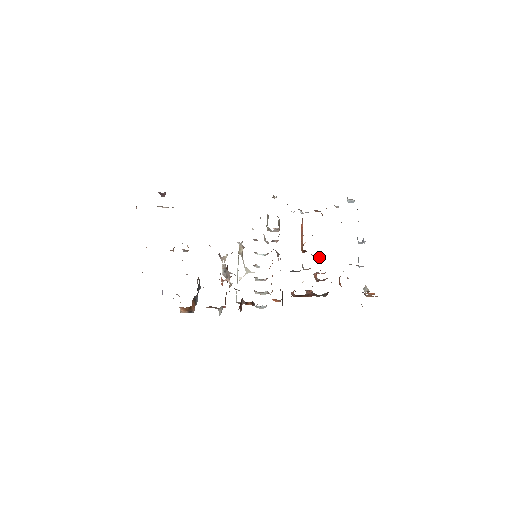
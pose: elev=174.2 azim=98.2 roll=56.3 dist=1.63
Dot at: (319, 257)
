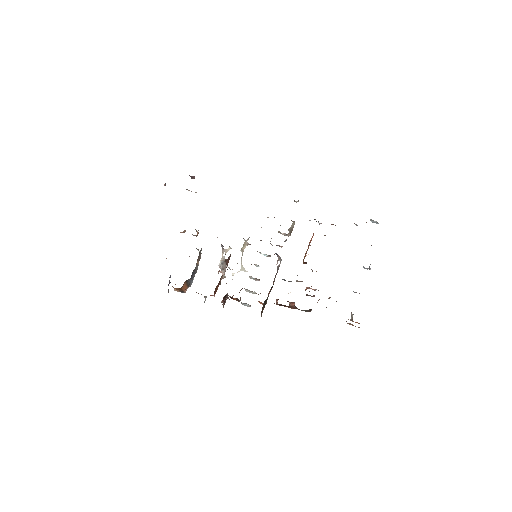
Dot at: occluded
